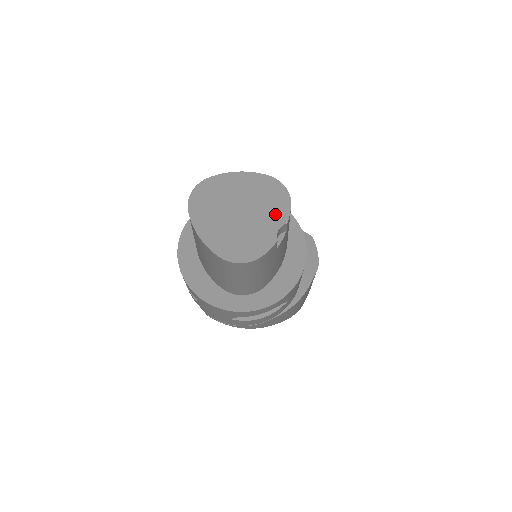
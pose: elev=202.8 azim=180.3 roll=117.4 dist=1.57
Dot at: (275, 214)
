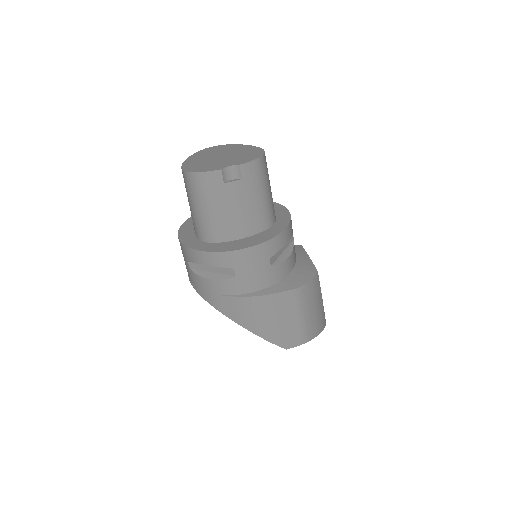
Dot at: (239, 161)
